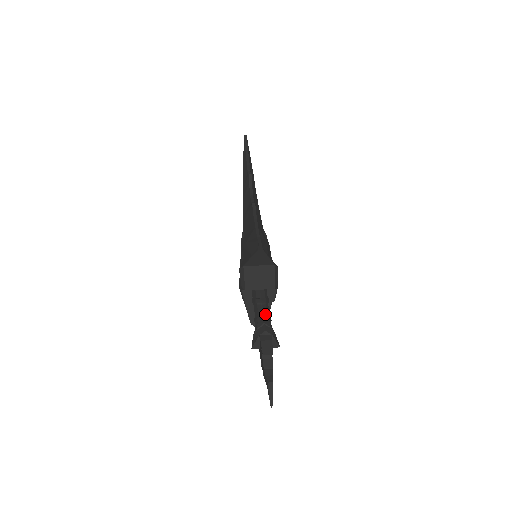
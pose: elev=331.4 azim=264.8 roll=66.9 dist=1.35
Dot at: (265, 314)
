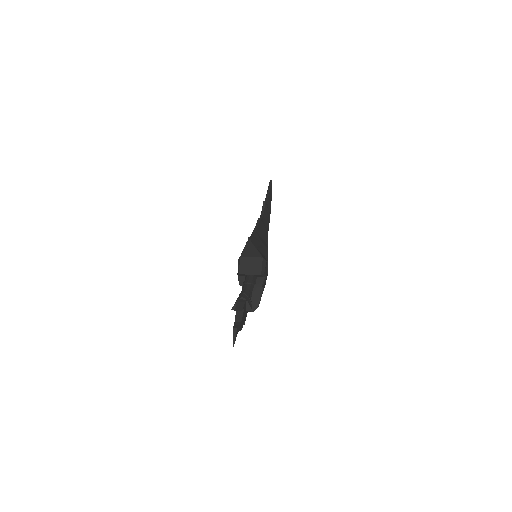
Dot at: (248, 289)
